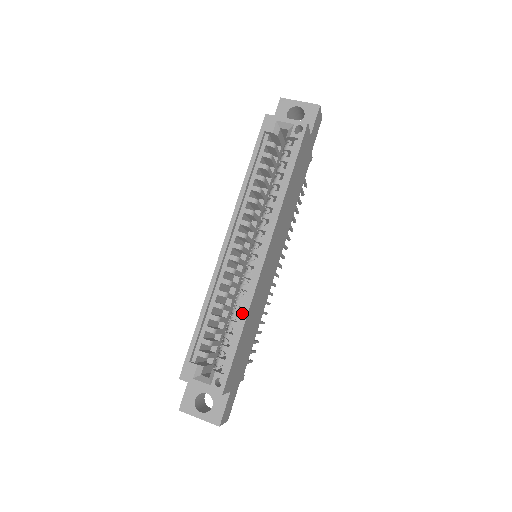
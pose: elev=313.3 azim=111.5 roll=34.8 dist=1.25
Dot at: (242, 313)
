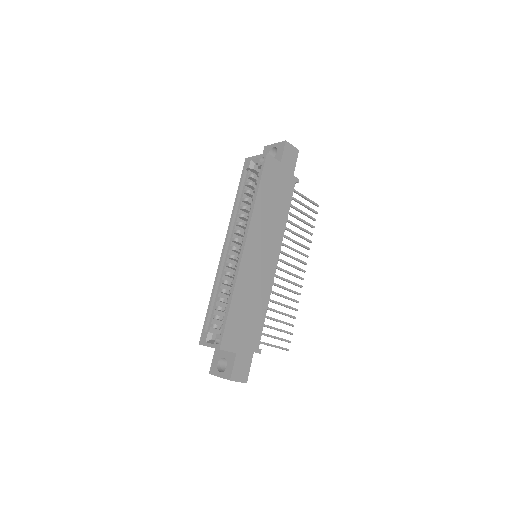
Dot at: occluded
